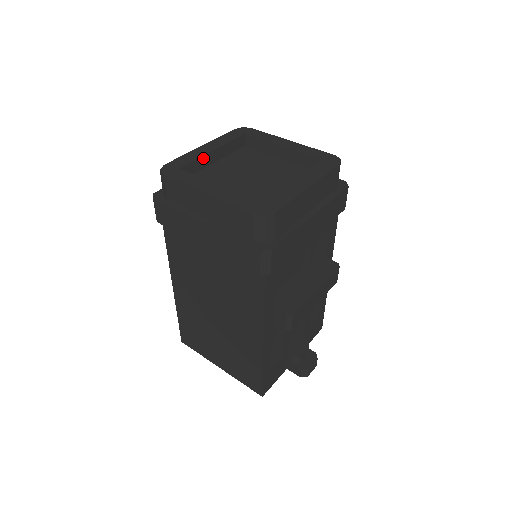
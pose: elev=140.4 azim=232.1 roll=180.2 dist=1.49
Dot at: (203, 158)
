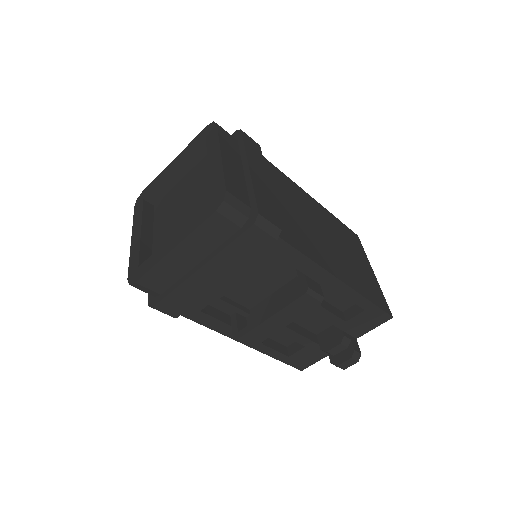
Dot at: (165, 180)
